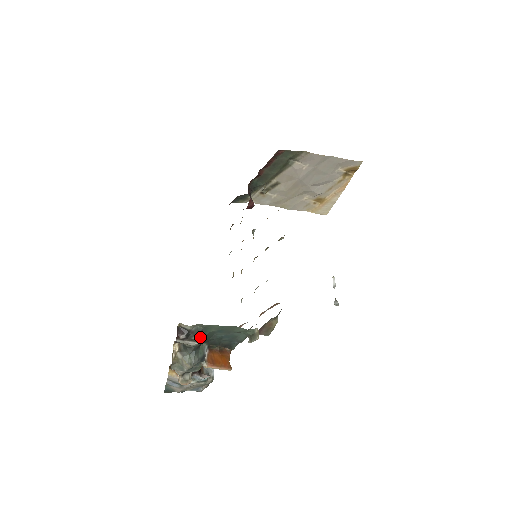
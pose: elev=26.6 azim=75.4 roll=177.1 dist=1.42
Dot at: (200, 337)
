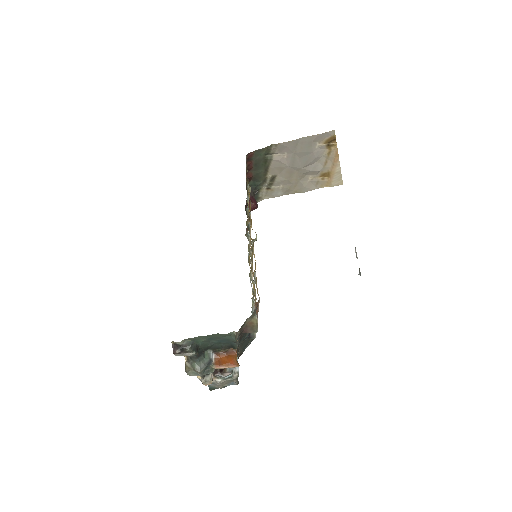
Dot at: (194, 348)
